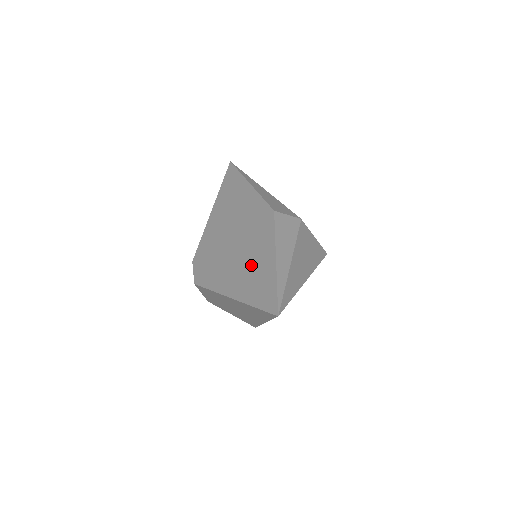
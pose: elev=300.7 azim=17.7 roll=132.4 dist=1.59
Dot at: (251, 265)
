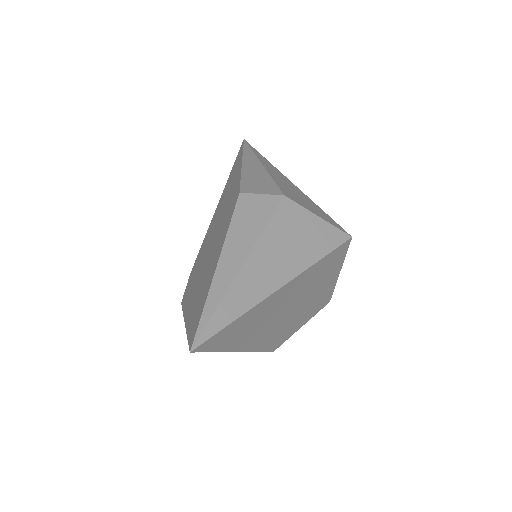
Dot at: (205, 274)
